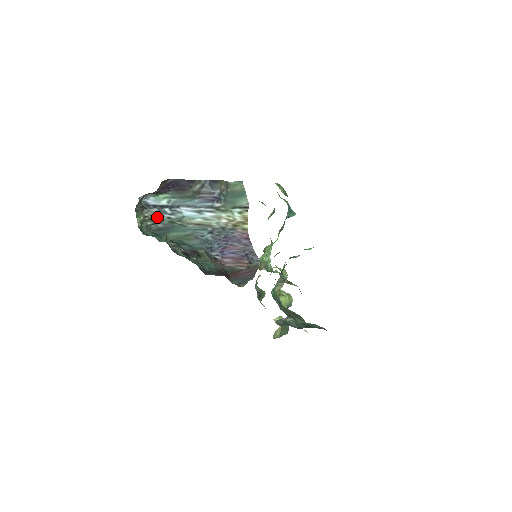
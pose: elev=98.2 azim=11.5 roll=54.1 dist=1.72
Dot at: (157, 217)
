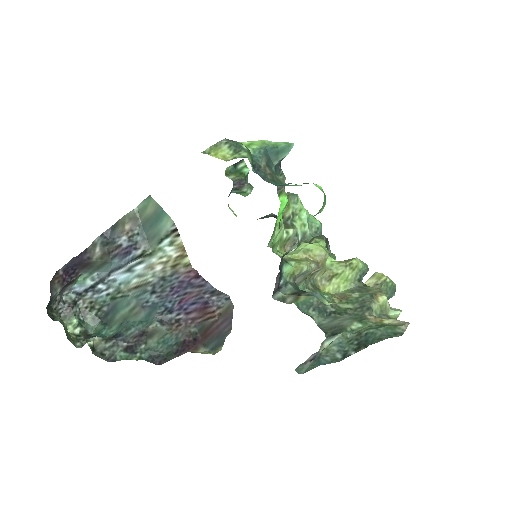
Dot at: (97, 301)
